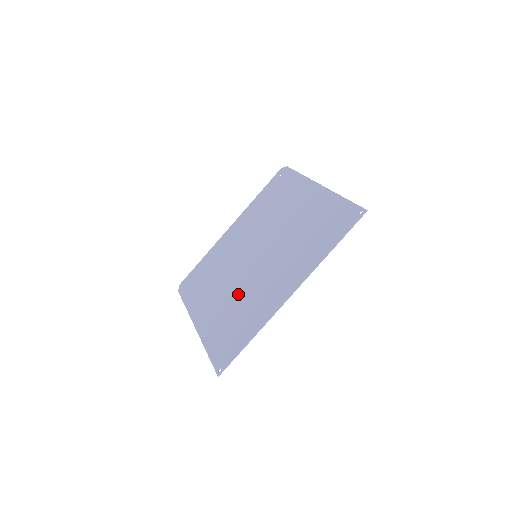
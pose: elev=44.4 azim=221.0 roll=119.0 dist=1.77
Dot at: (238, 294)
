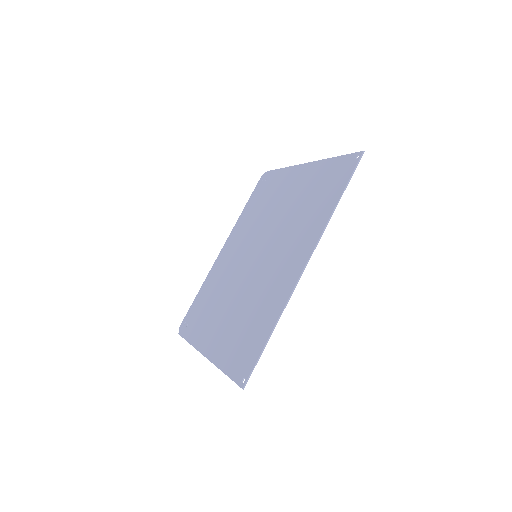
Dot at: (245, 298)
